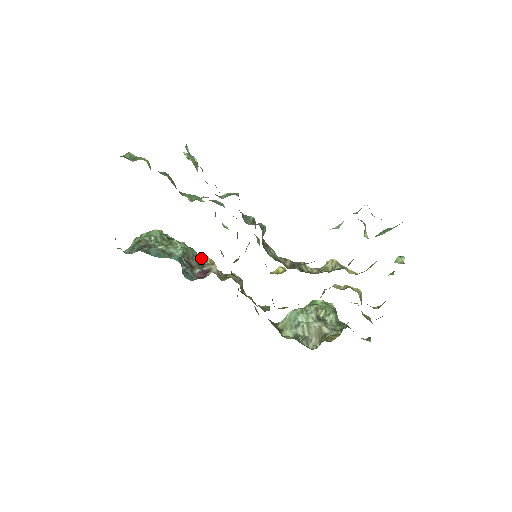
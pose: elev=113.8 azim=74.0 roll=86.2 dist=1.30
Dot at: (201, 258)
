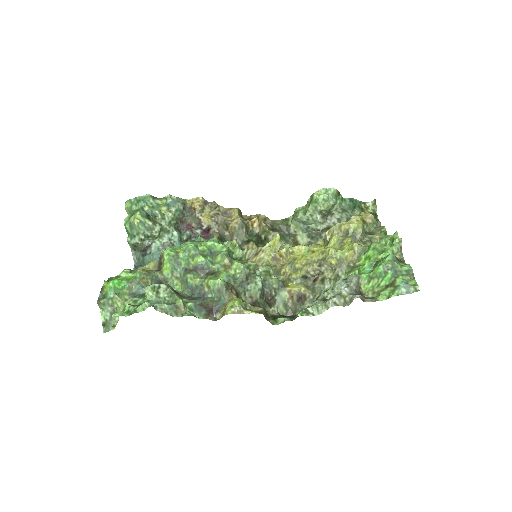
Dot at: (189, 207)
